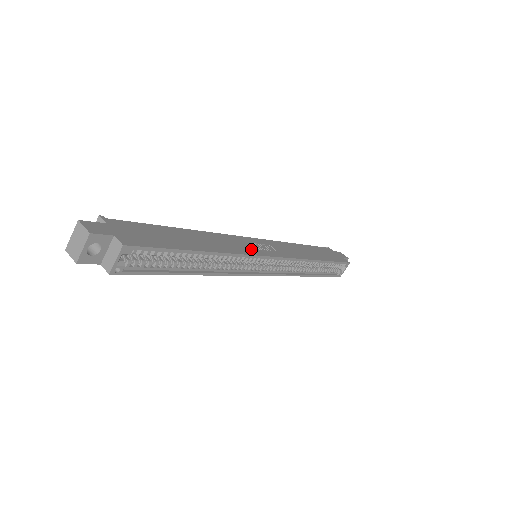
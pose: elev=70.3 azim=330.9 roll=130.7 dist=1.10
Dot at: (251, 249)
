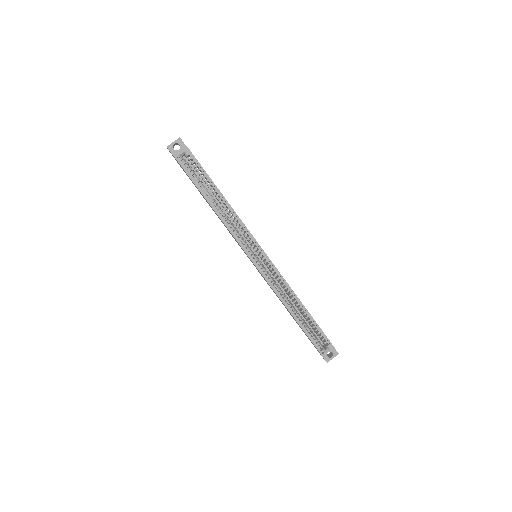
Dot at: occluded
